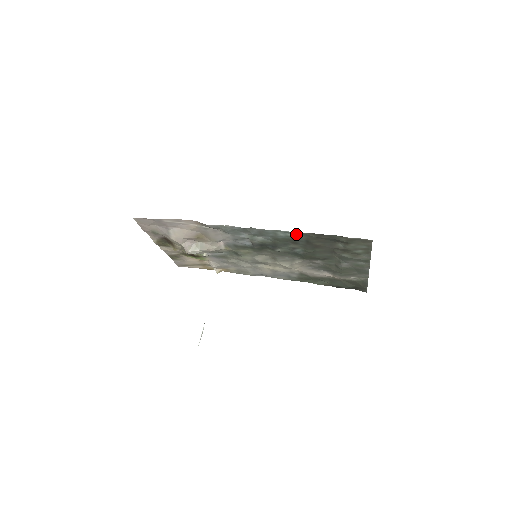
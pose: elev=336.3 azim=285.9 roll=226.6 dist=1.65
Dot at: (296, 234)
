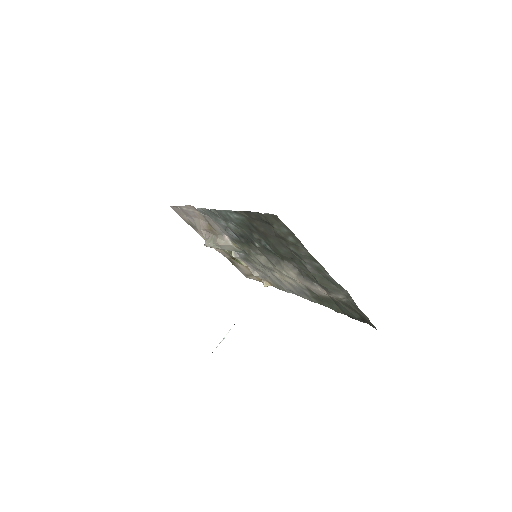
Dot at: (237, 214)
